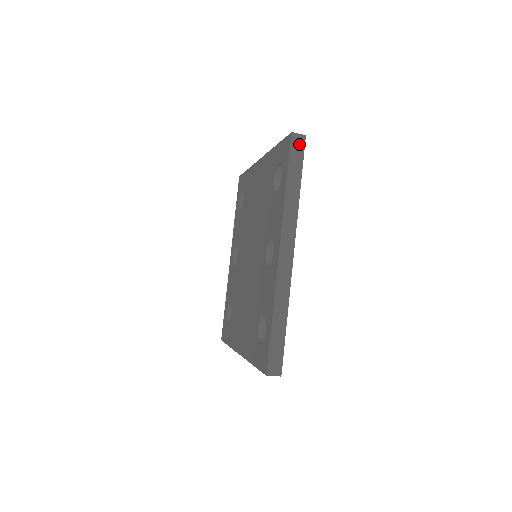
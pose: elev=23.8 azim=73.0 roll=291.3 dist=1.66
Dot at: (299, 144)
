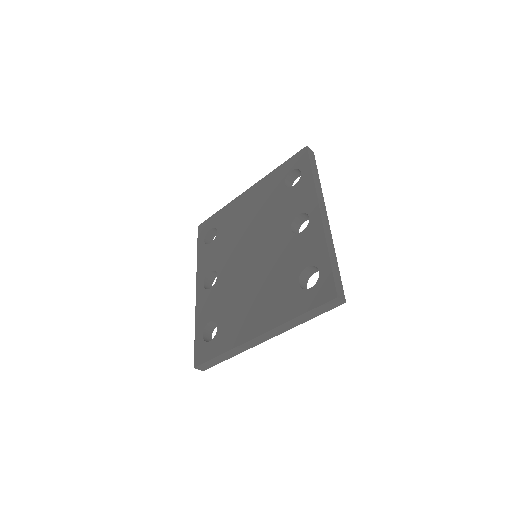
Dot at: (312, 154)
